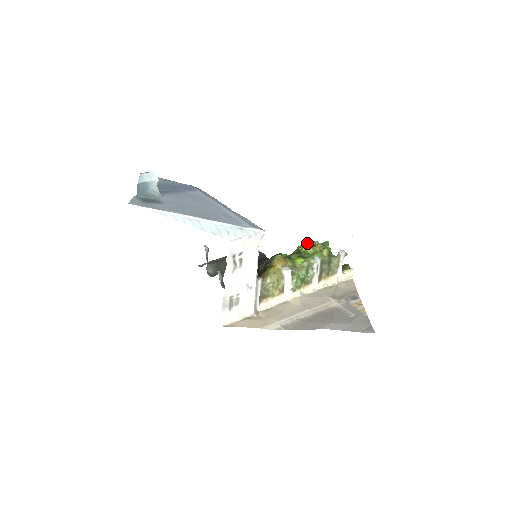
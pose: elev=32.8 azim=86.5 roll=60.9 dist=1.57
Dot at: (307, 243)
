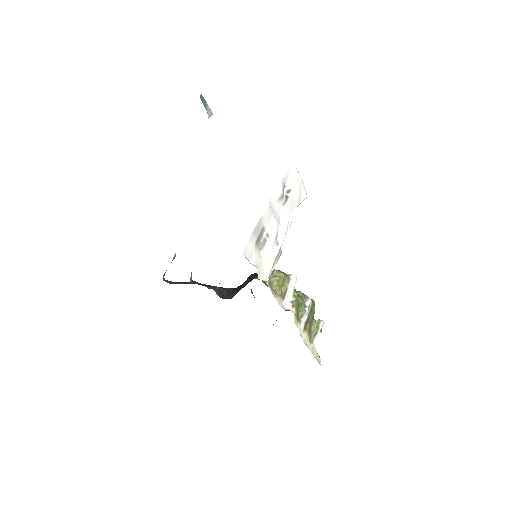
Dot at: occluded
